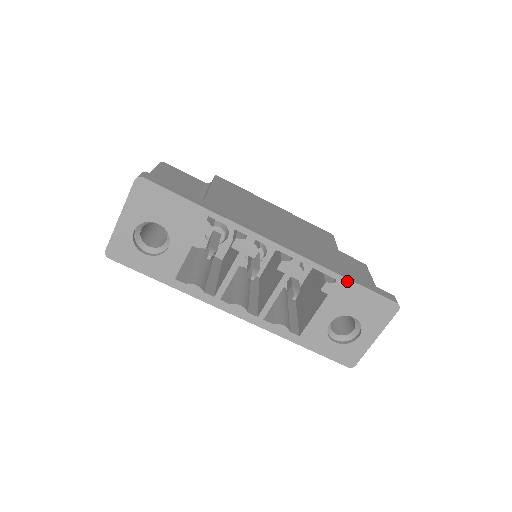
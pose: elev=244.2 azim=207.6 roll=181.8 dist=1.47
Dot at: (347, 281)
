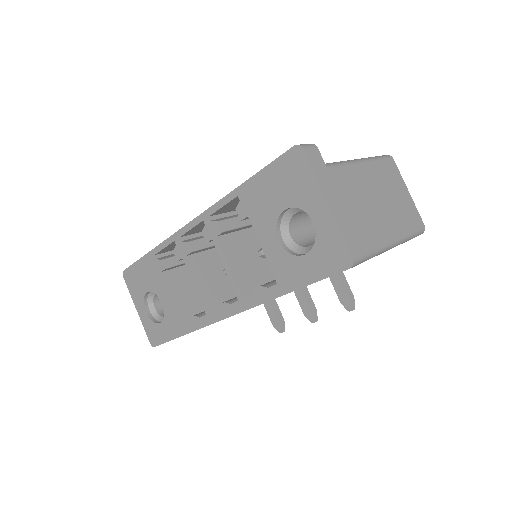
Dot at: (244, 187)
